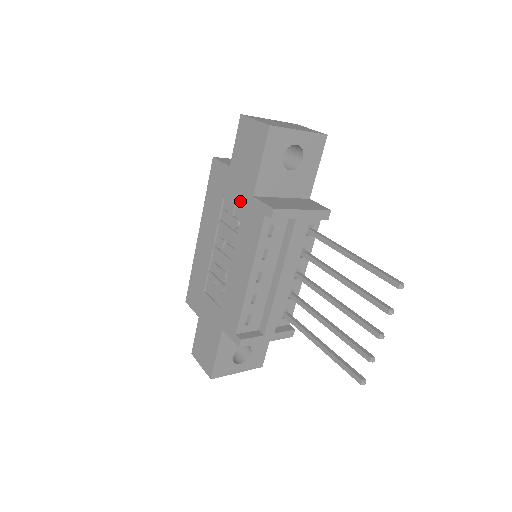
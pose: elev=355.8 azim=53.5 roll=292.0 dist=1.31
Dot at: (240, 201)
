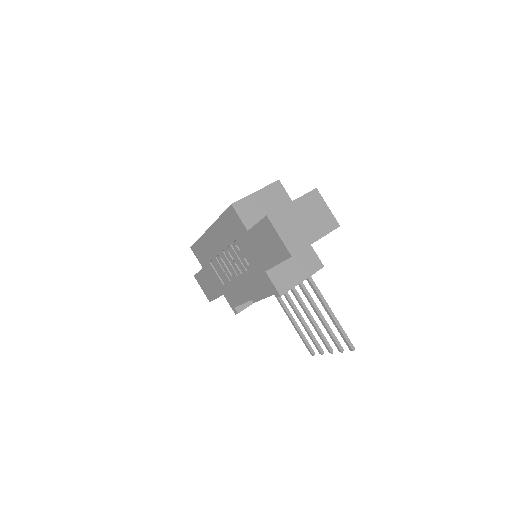
Dot at: (253, 260)
